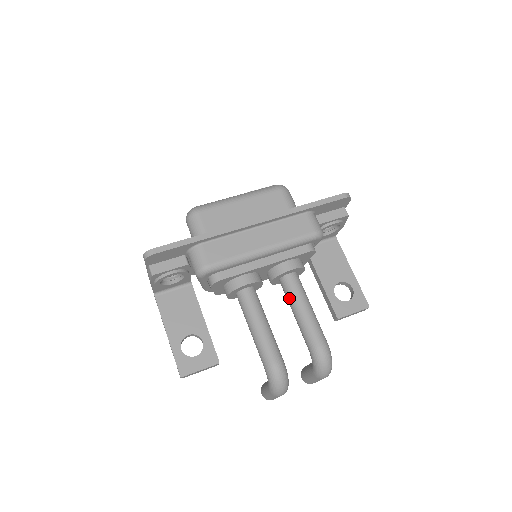
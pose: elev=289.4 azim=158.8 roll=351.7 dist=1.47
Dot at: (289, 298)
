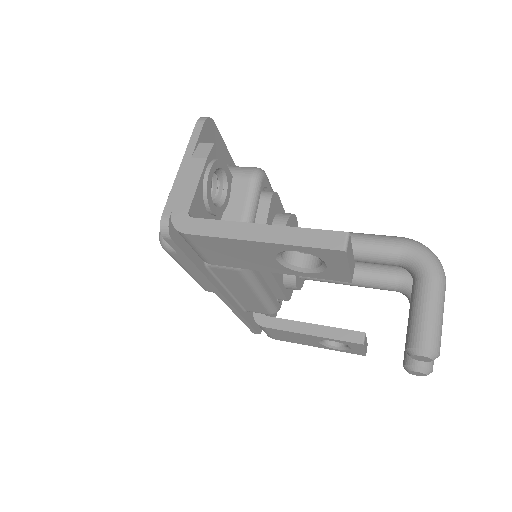
Dot at: occluded
